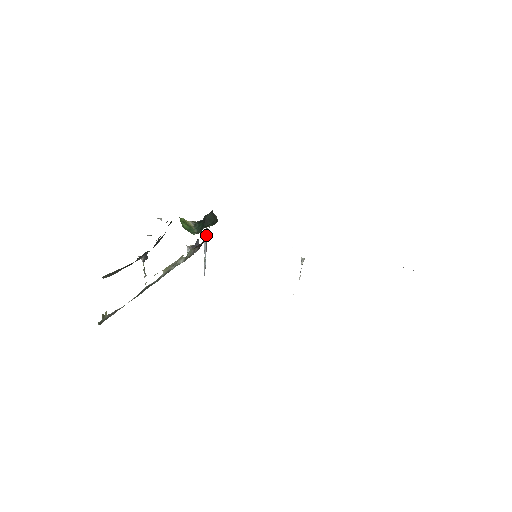
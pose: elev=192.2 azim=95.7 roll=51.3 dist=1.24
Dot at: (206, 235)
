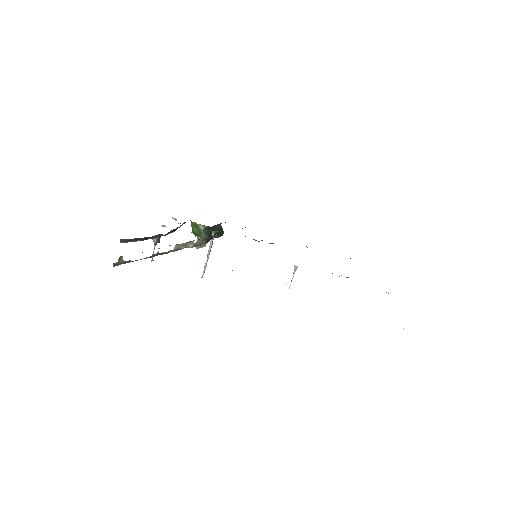
Dot at: (213, 238)
